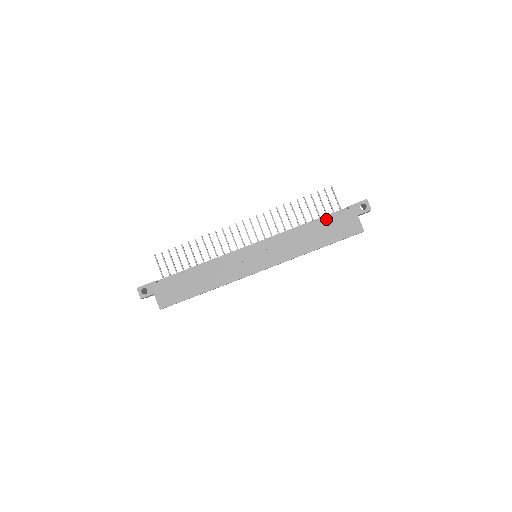
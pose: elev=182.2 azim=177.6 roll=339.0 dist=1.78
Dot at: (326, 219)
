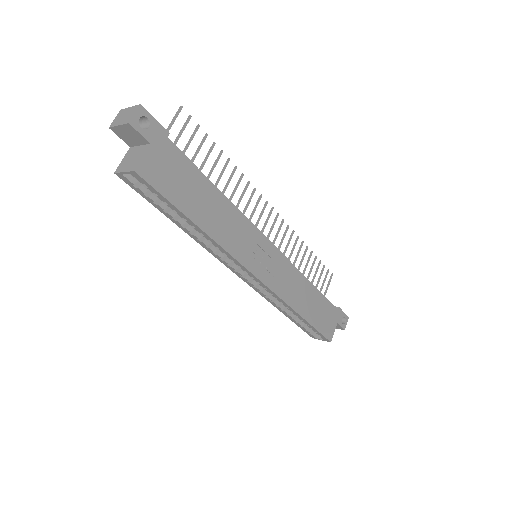
Dot at: (324, 298)
